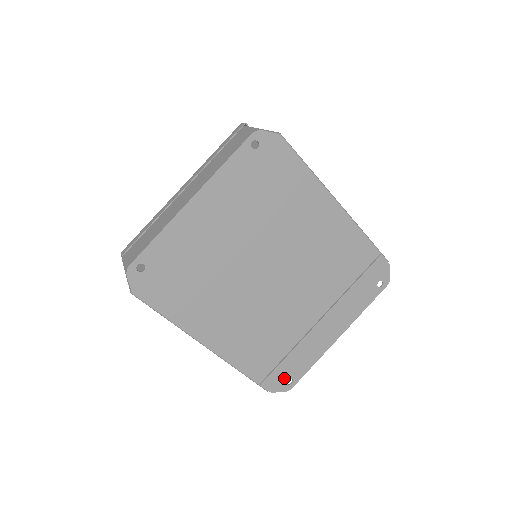
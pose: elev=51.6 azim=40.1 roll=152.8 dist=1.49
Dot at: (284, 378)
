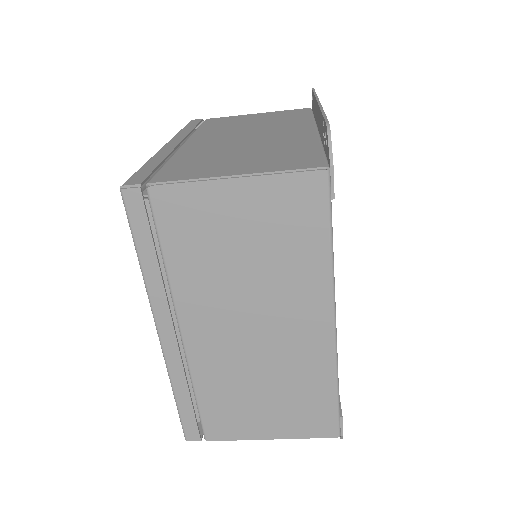
Dot at: occluded
